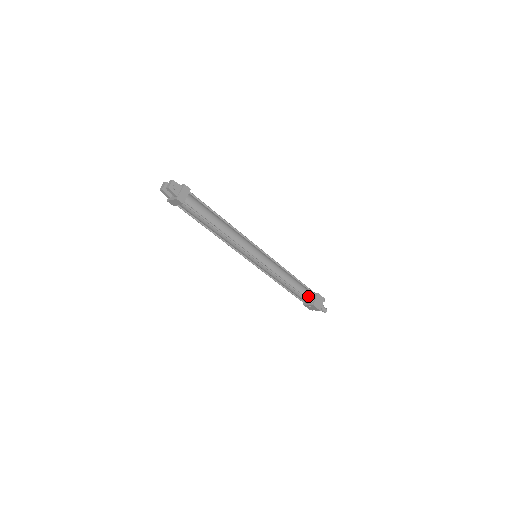
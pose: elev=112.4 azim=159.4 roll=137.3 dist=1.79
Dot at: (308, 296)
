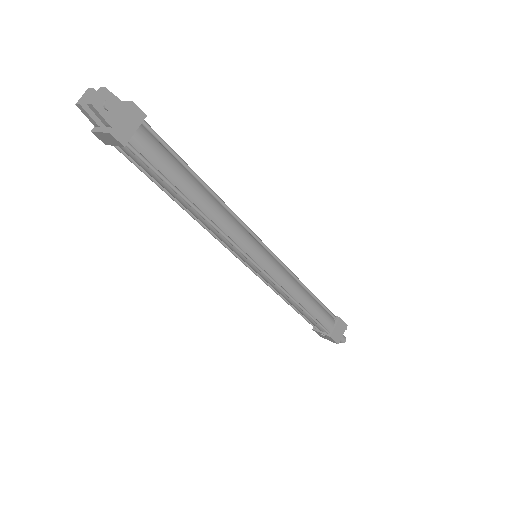
Dot at: (325, 322)
